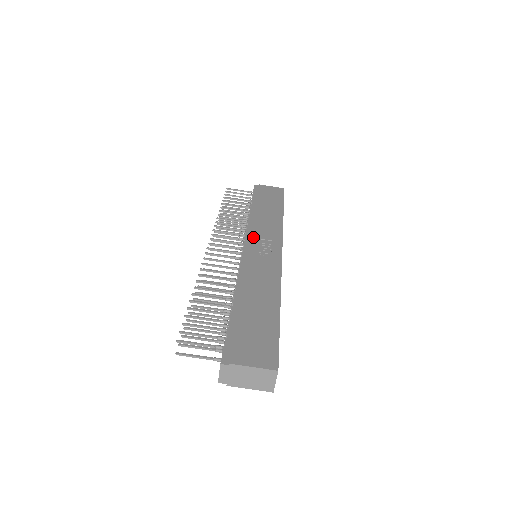
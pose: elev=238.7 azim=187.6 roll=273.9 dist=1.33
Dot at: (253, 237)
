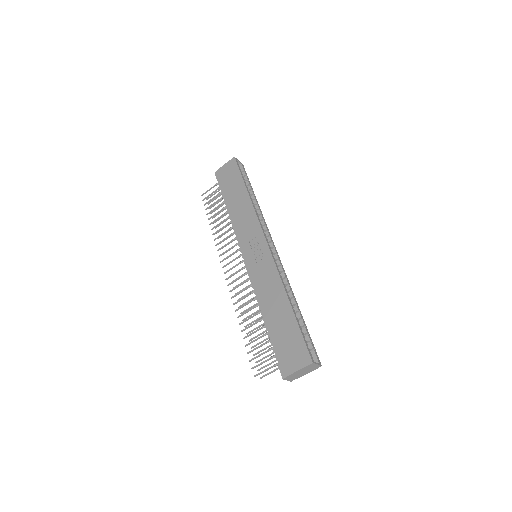
Dot at: (244, 244)
